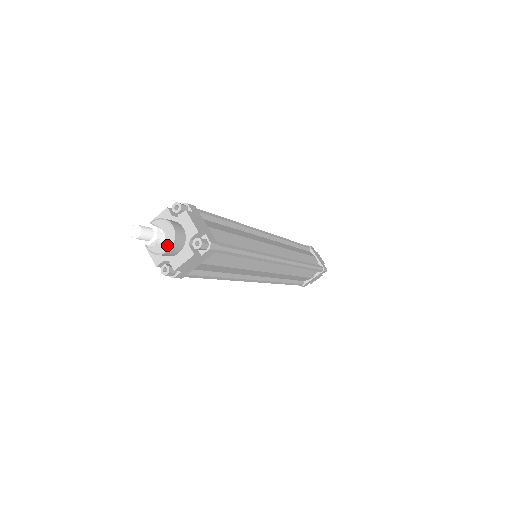
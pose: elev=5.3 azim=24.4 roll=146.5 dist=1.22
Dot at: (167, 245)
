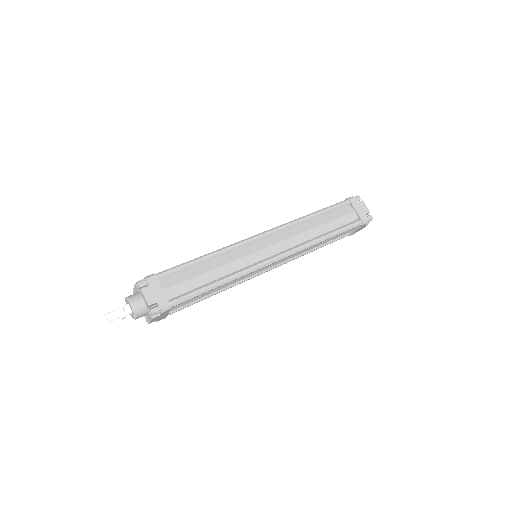
Dot at: (134, 316)
